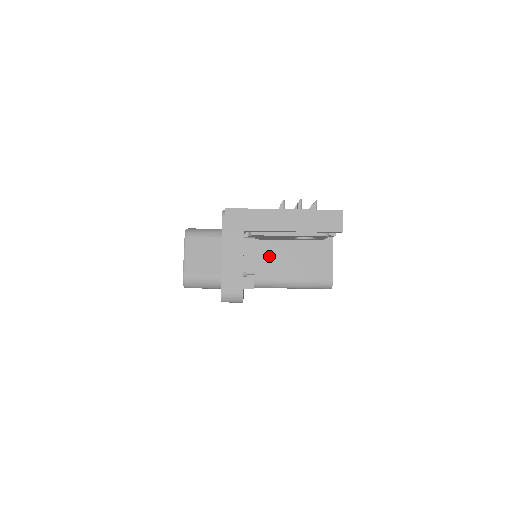
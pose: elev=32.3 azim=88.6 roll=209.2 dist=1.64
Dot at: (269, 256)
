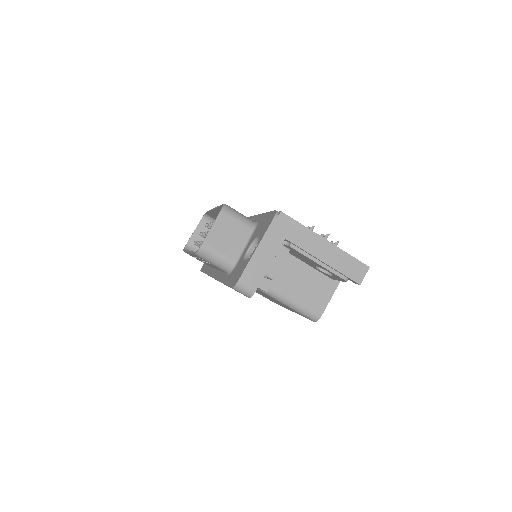
Dot at: (283, 268)
